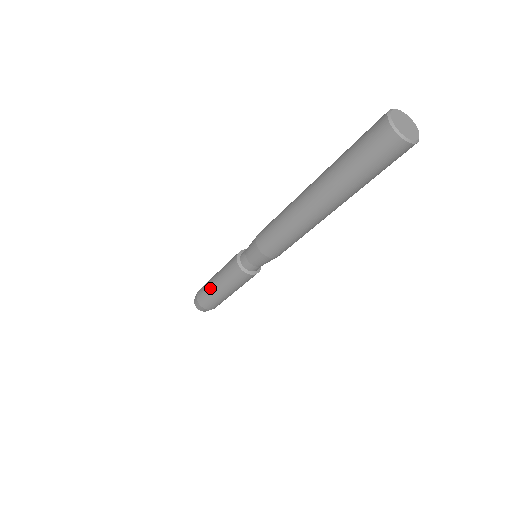
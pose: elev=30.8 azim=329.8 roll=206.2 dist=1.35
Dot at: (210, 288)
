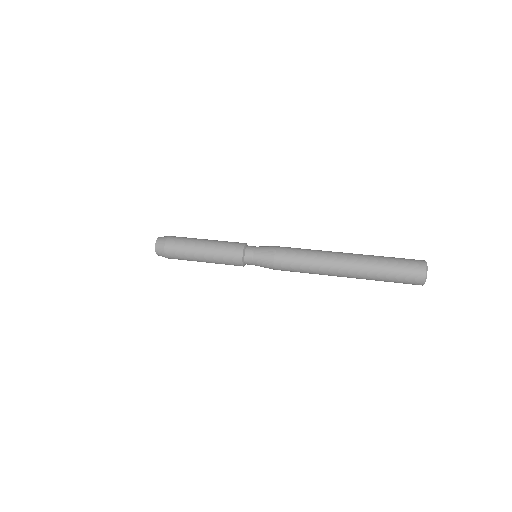
Dot at: occluded
